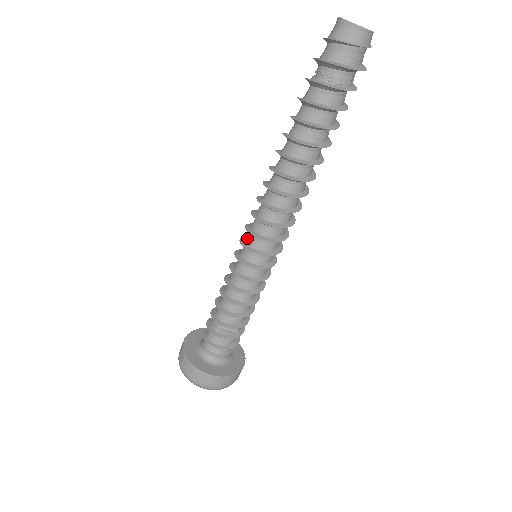
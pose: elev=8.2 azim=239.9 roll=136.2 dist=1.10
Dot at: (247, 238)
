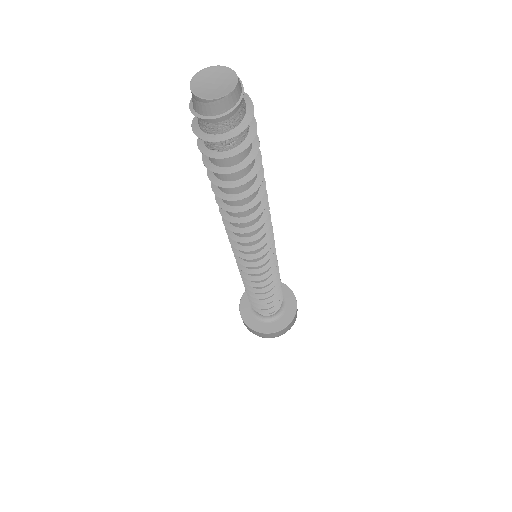
Dot at: occluded
